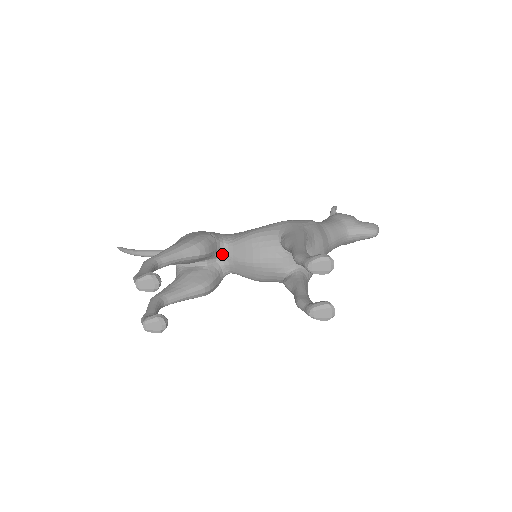
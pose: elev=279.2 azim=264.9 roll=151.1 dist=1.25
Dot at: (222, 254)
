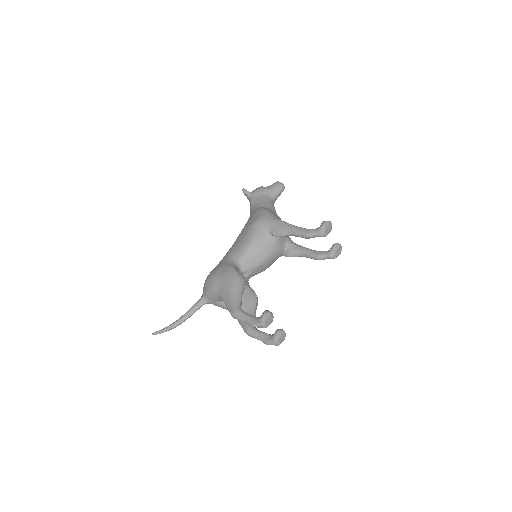
Dot at: (242, 272)
